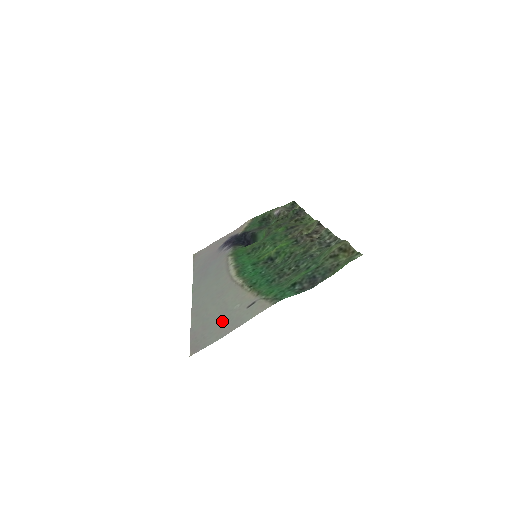
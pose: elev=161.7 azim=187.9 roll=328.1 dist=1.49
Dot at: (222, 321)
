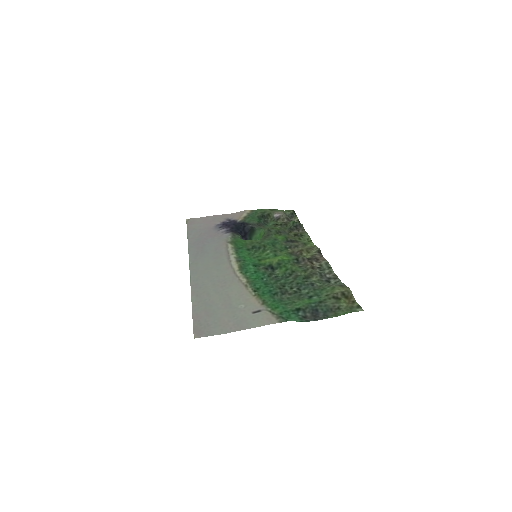
Dot at: (227, 315)
